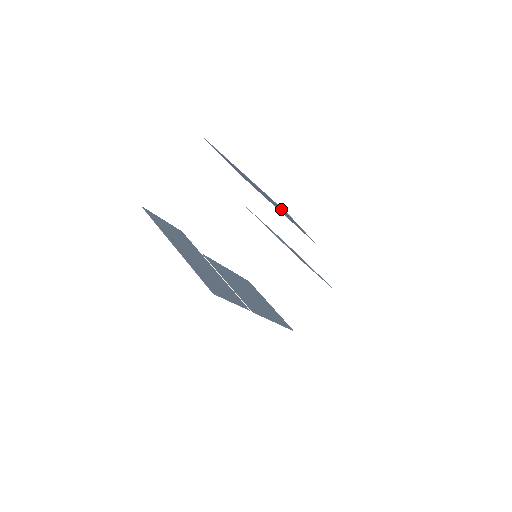
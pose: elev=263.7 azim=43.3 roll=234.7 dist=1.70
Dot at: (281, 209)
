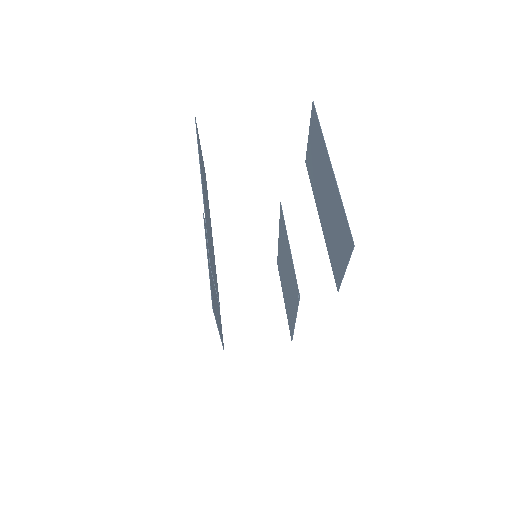
Dot at: (343, 233)
